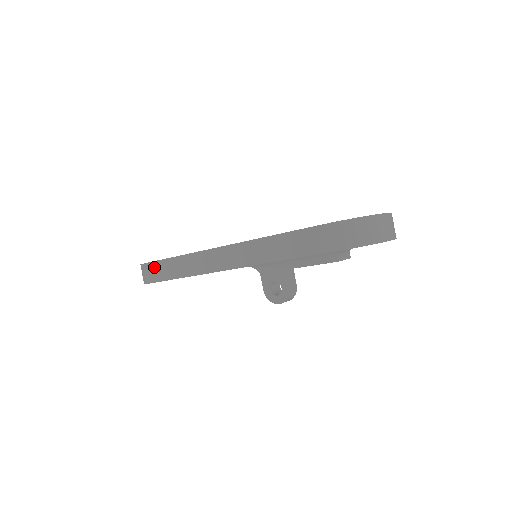
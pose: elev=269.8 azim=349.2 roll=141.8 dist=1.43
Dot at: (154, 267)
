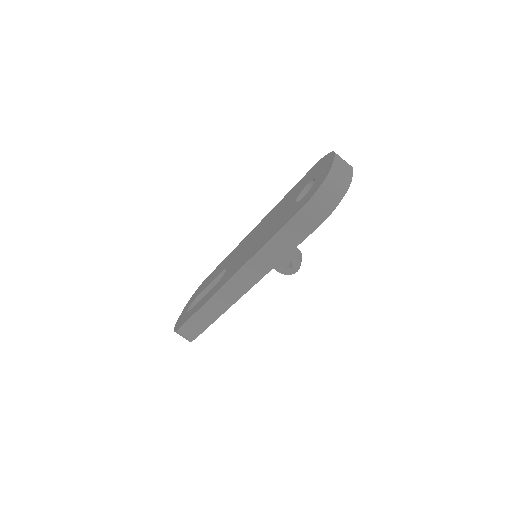
Dot at: (189, 326)
